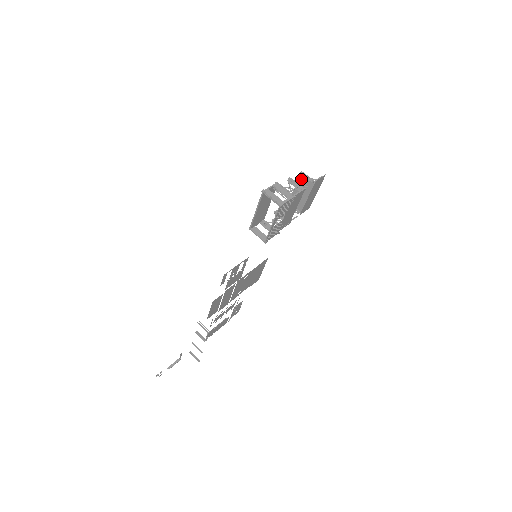
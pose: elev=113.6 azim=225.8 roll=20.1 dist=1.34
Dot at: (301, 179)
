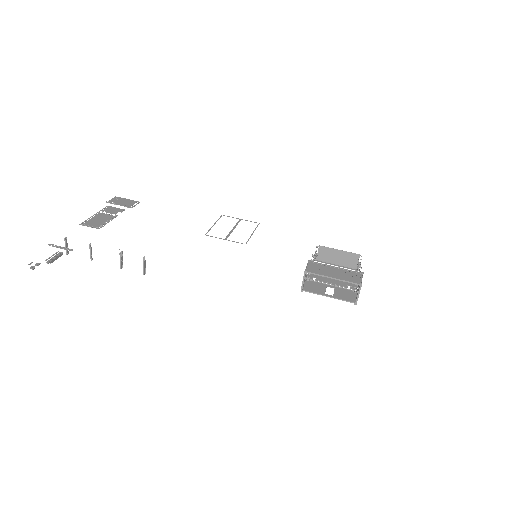
Dot at: (353, 255)
